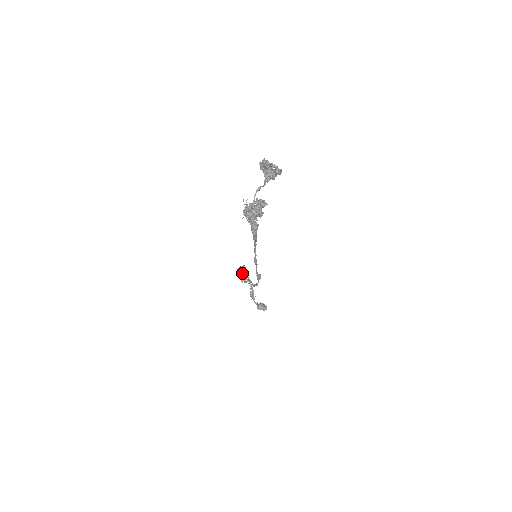
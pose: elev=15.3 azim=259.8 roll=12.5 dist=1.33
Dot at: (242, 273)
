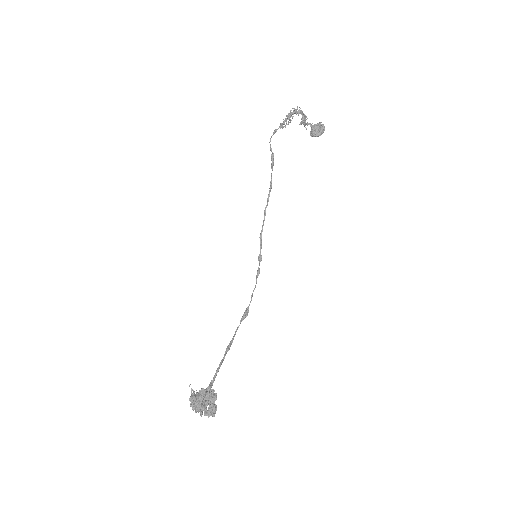
Dot at: (282, 127)
